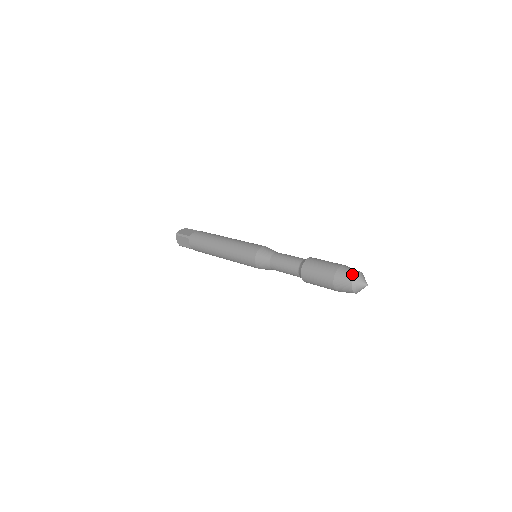
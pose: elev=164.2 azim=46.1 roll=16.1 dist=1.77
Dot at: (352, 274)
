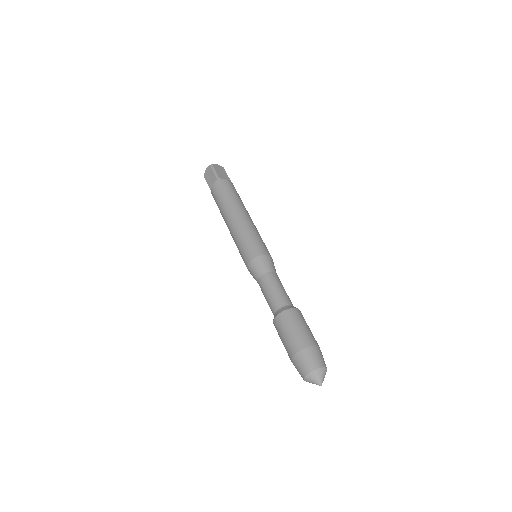
Dot at: (302, 374)
